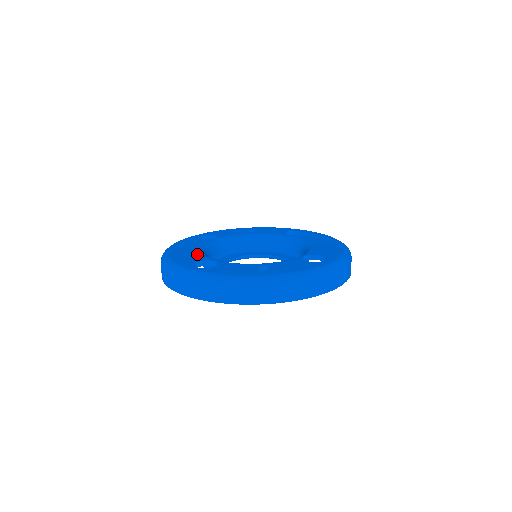
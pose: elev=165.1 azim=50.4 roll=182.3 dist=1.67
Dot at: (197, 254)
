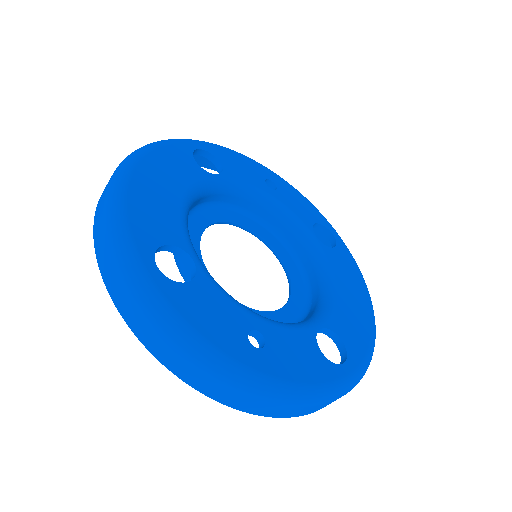
Dot at: (174, 214)
